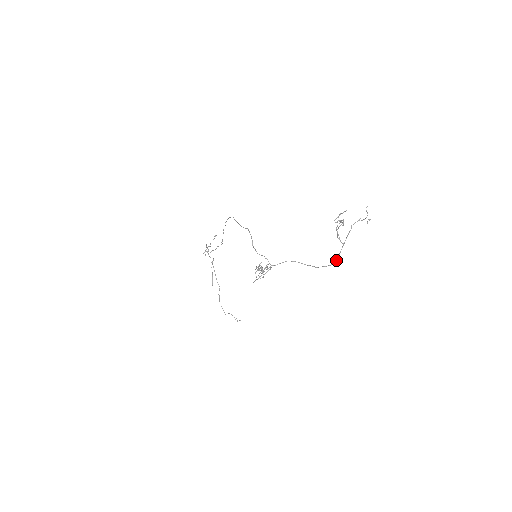
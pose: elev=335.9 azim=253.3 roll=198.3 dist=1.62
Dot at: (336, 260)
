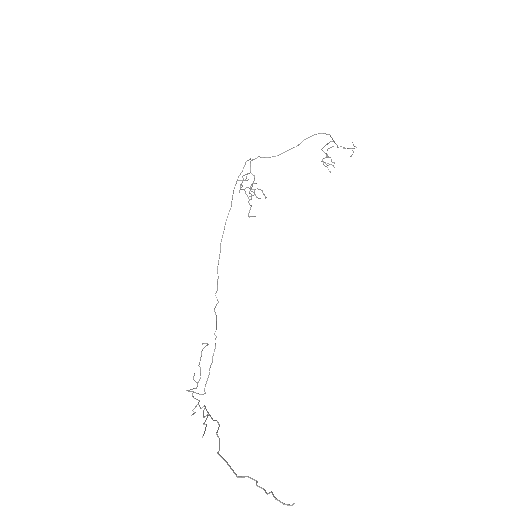
Dot at: occluded
